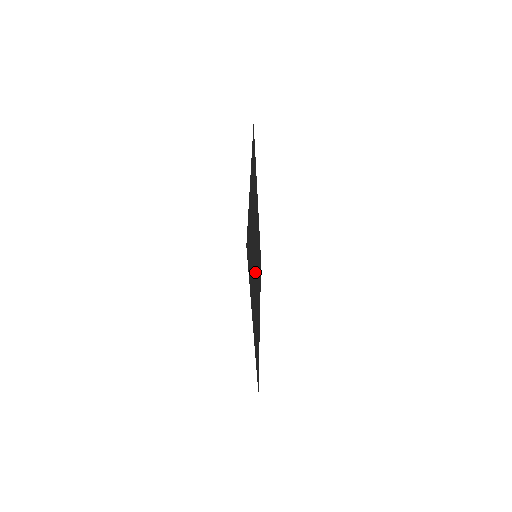
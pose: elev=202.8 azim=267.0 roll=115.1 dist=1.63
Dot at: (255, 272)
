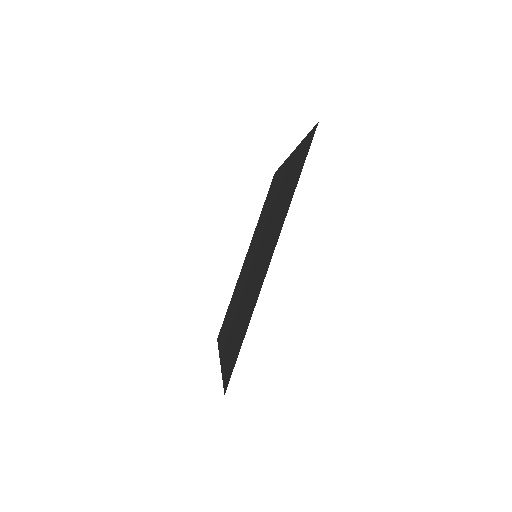
Dot at: (258, 256)
